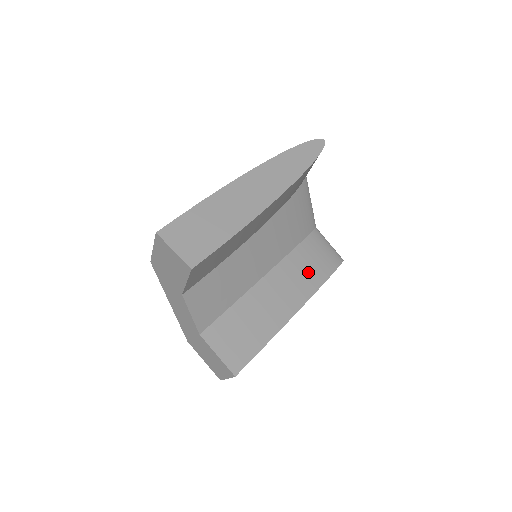
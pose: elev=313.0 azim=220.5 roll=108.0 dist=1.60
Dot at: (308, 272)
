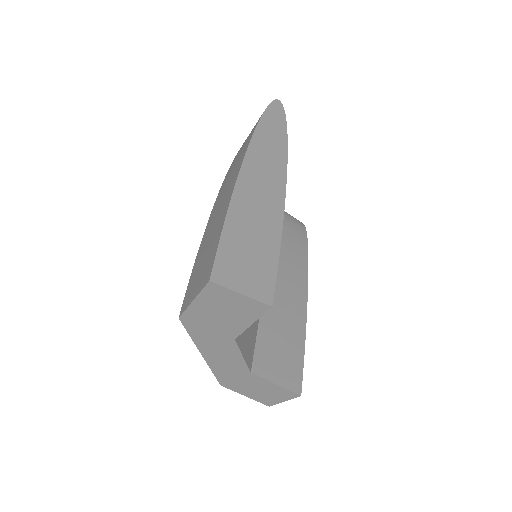
Dot at: (292, 250)
